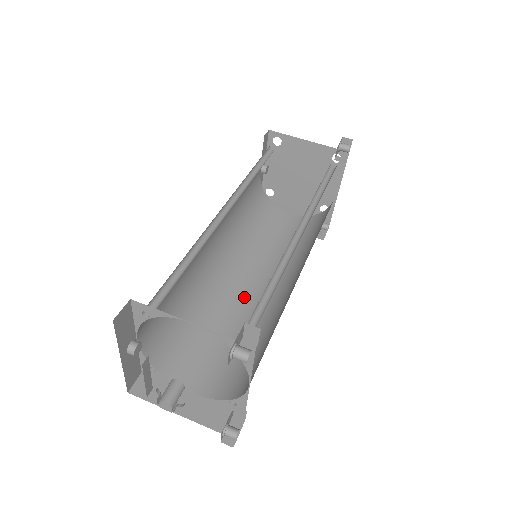
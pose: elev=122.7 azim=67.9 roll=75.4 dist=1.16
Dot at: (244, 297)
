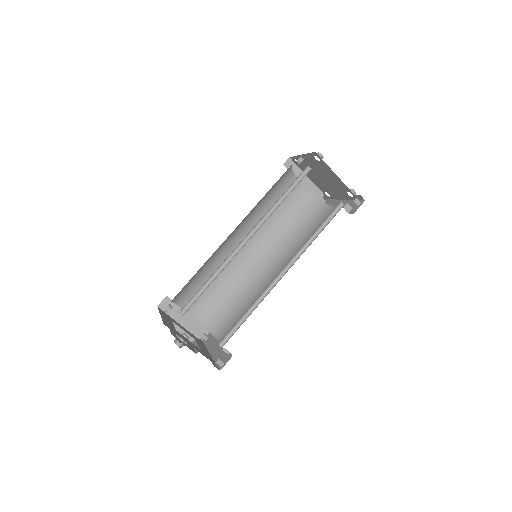
Dot at: (240, 258)
